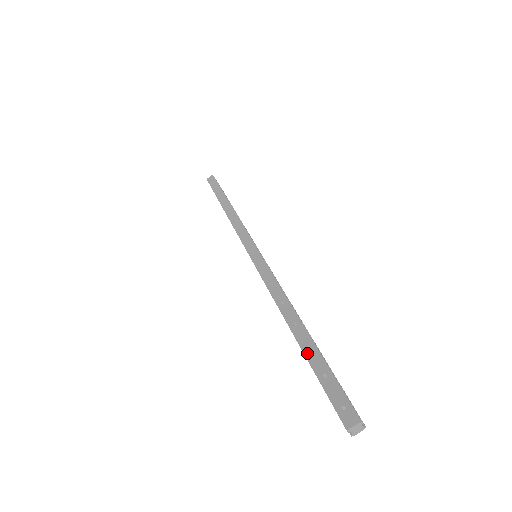
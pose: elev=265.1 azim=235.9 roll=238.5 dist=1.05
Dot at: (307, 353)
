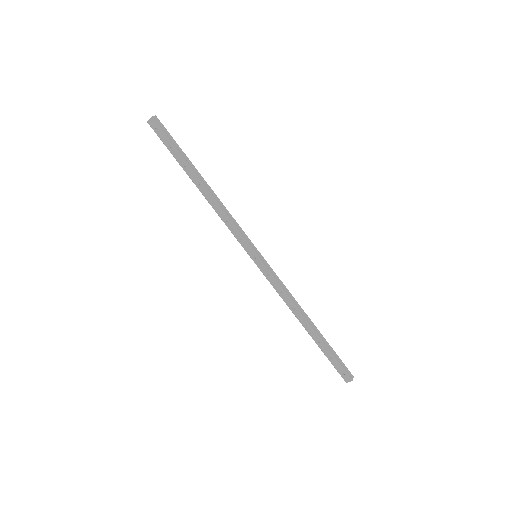
Dot at: (318, 345)
